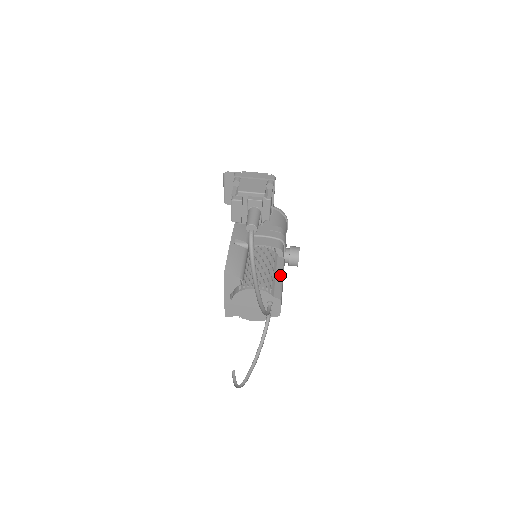
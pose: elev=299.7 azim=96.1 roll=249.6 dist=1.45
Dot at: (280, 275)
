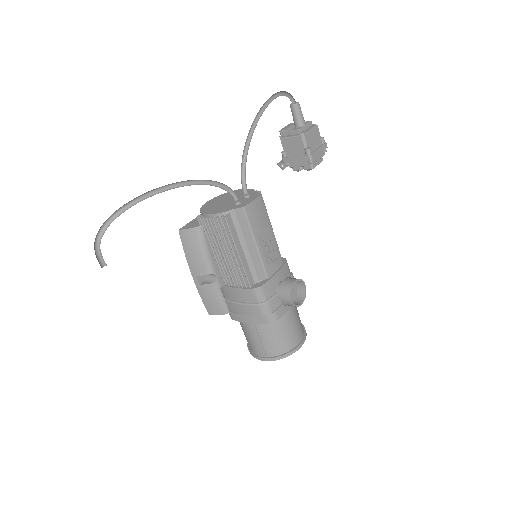
Dot at: (272, 232)
